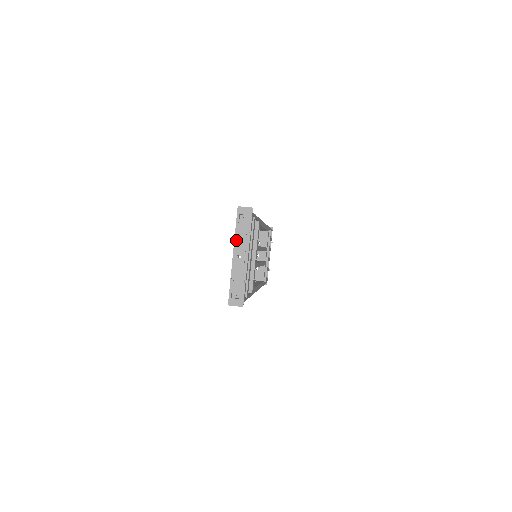
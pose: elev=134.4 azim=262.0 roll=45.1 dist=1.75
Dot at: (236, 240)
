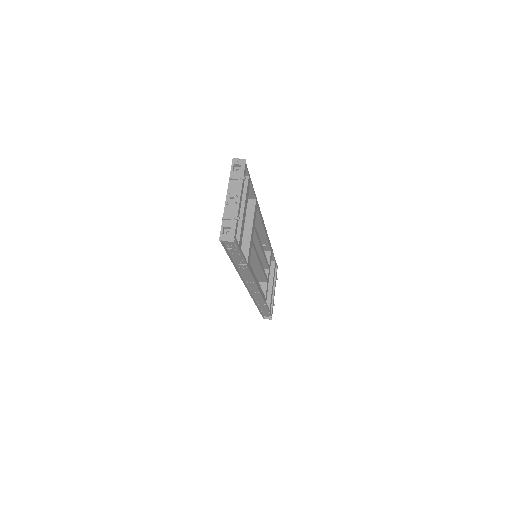
Dot at: (230, 185)
